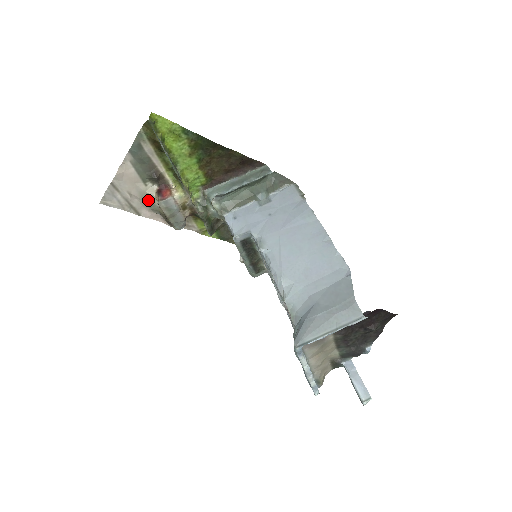
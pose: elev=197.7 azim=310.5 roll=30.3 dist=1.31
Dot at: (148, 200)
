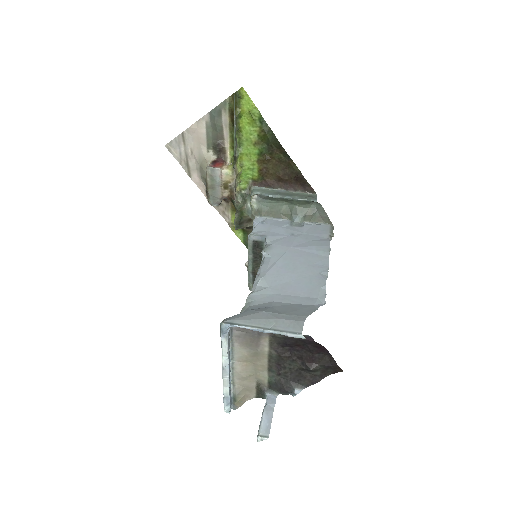
Dot at: (203, 166)
